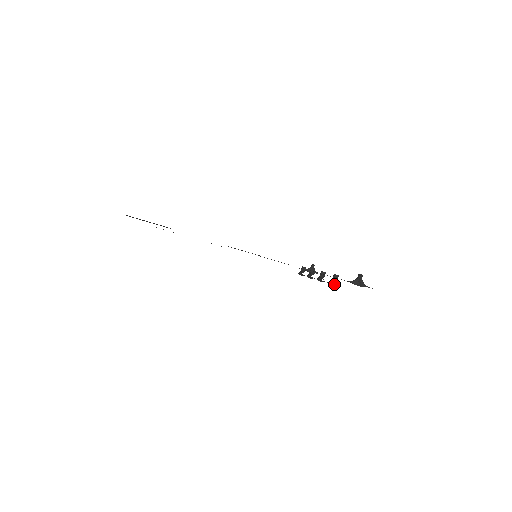
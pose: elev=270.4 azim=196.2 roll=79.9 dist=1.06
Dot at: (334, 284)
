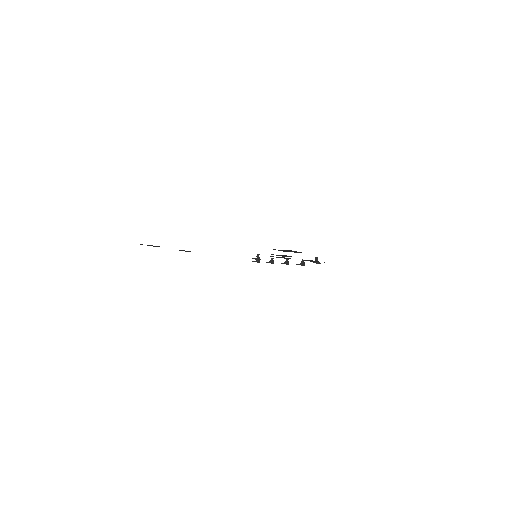
Dot at: occluded
